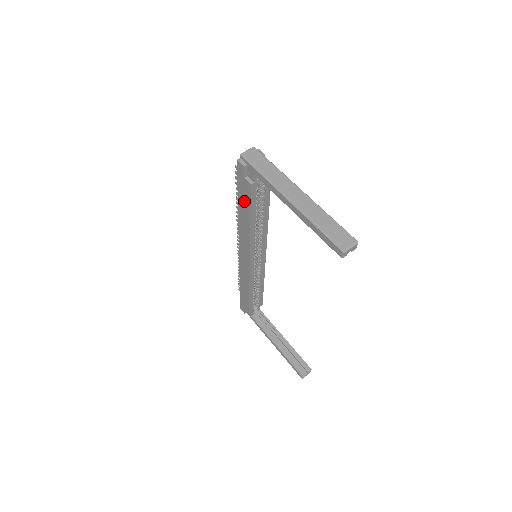
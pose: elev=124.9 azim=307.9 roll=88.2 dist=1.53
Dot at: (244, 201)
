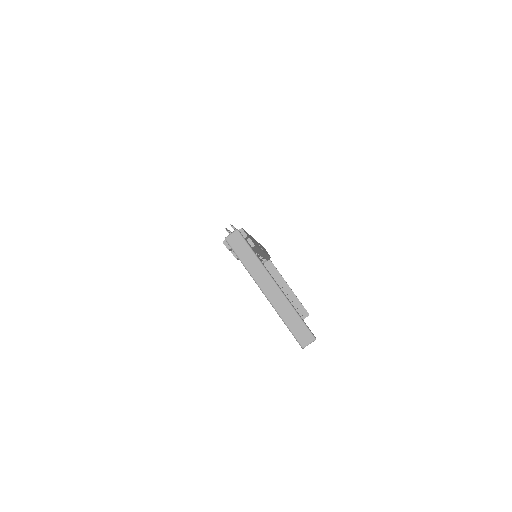
Dot at: occluded
